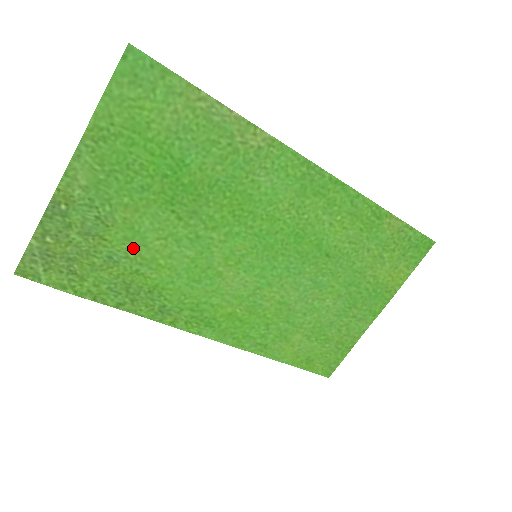
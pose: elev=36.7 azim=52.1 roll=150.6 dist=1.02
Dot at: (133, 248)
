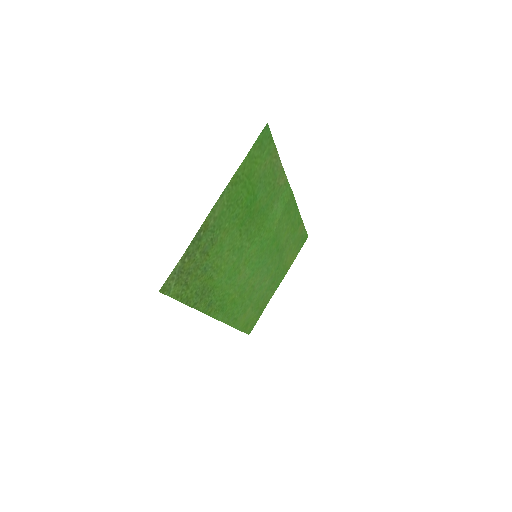
Dot at: (216, 259)
